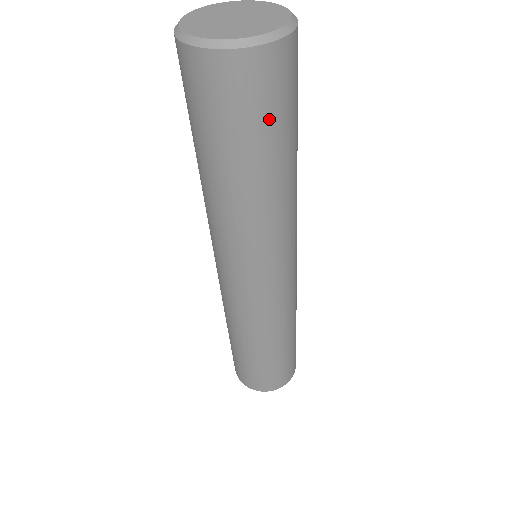
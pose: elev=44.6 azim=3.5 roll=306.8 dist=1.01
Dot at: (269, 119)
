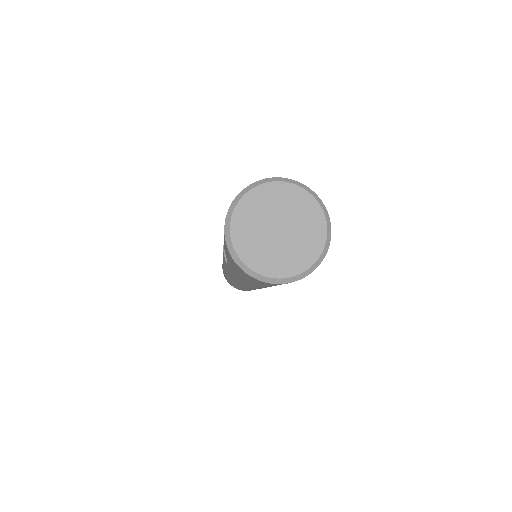
Dot at: occluded
